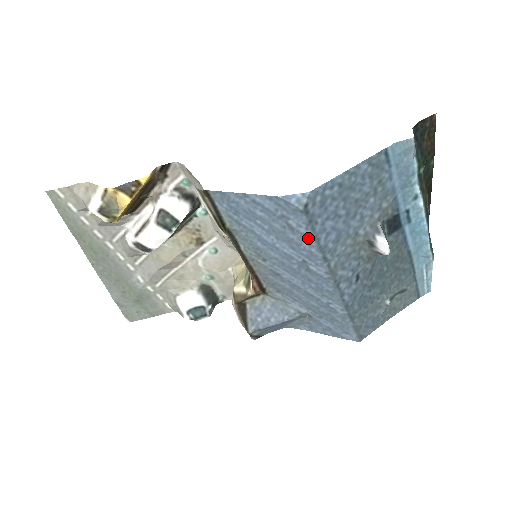
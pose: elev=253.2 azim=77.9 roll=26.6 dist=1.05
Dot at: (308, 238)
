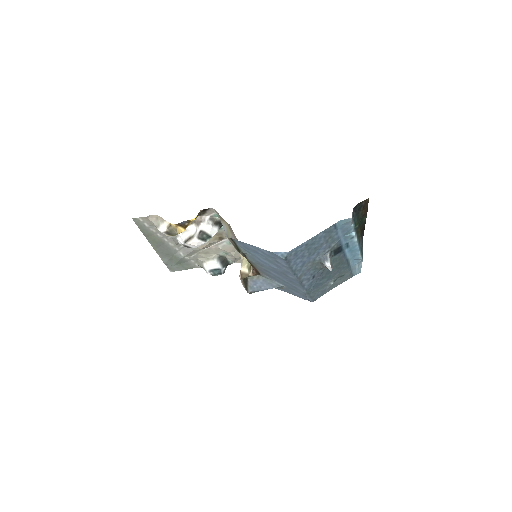
Dot at: (286, 267)
